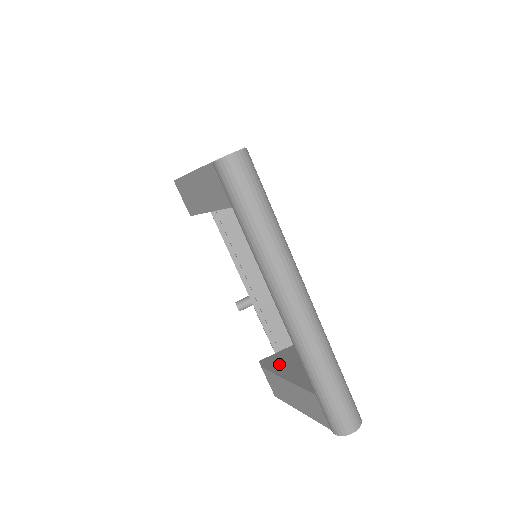
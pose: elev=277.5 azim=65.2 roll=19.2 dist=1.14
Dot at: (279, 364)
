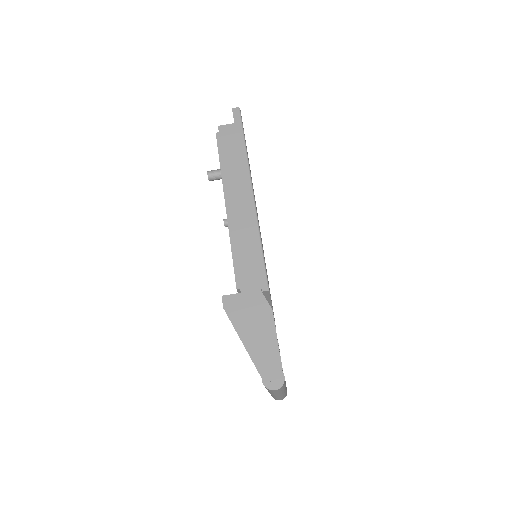
Dot at: occluded
